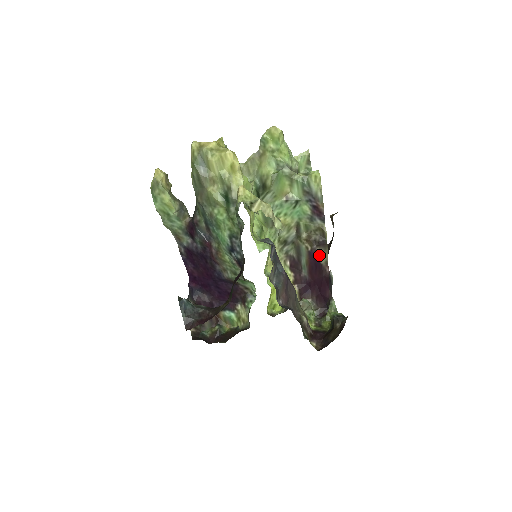
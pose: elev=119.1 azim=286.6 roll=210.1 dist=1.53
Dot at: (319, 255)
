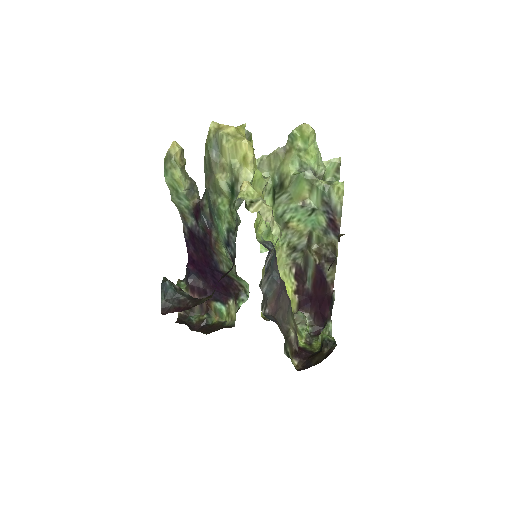
Dot at: (326, 271)
